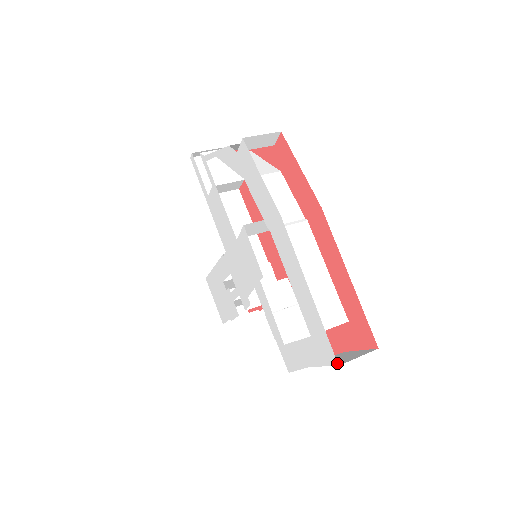
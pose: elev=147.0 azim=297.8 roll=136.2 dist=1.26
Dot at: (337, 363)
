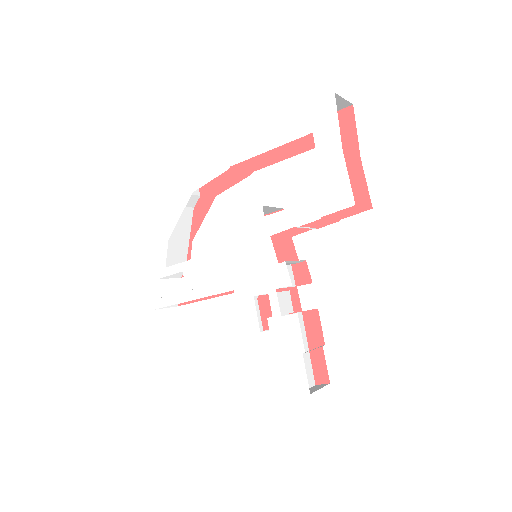
Dot at: (332, 94)
